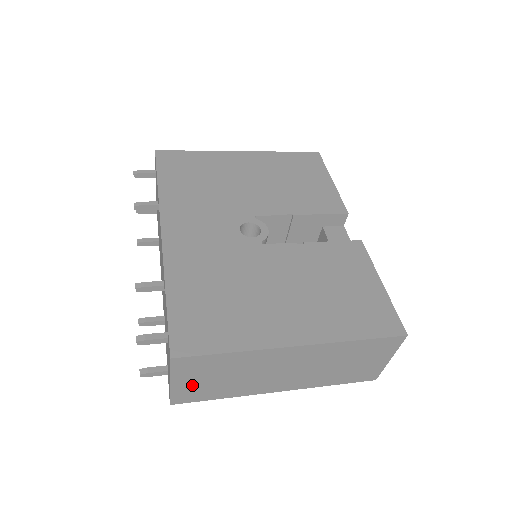
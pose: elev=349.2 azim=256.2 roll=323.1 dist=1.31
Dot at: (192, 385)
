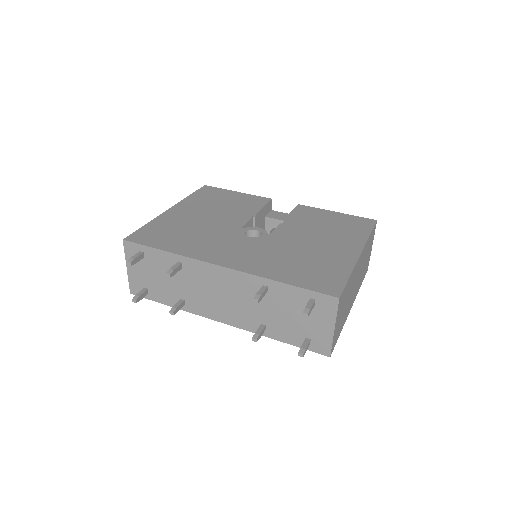
Dot at: (338, 325)
